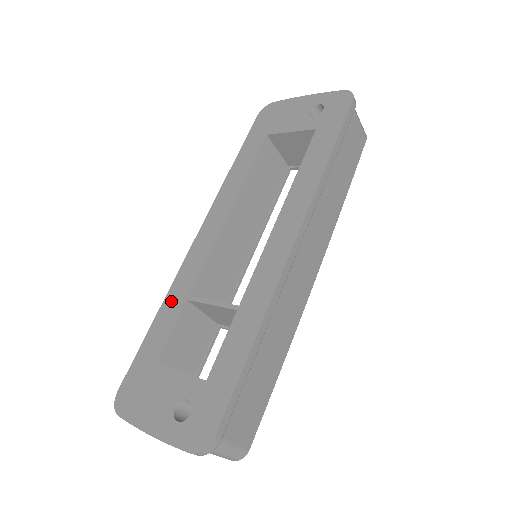
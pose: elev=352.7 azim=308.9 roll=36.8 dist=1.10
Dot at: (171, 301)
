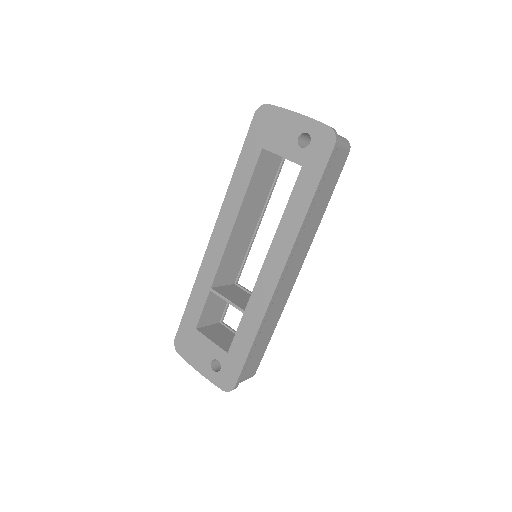
Dot at: (199, 287)
